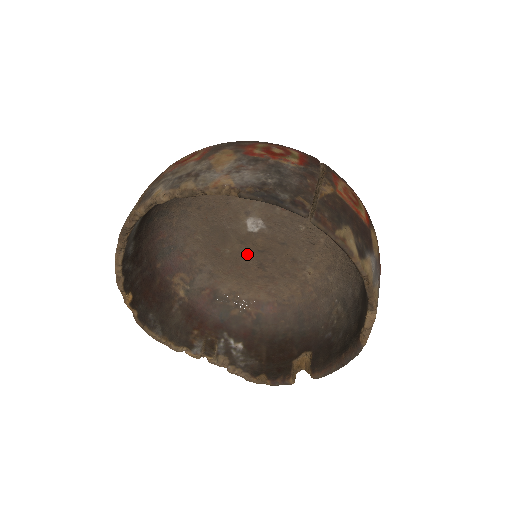
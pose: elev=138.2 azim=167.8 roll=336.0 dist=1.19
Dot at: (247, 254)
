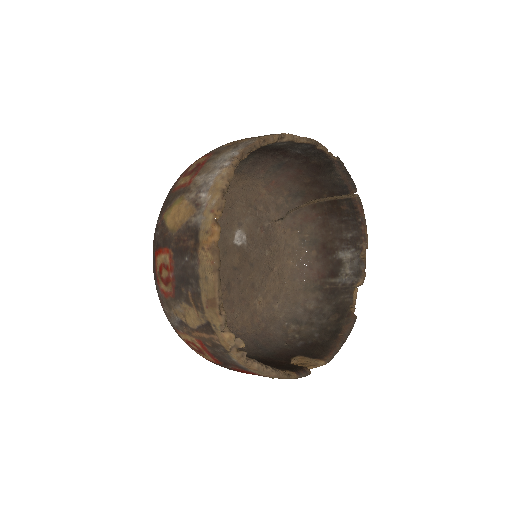
Dot at: (223, 269)
